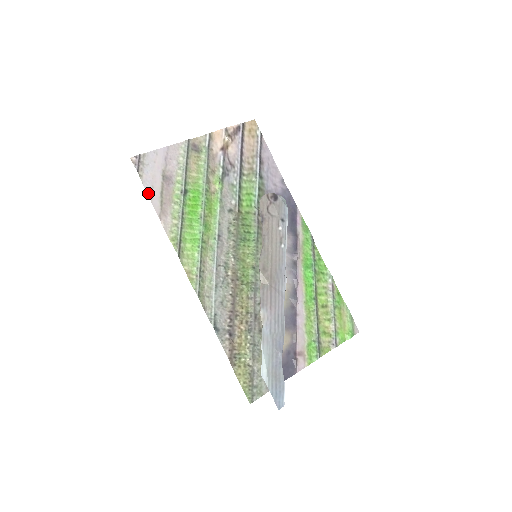
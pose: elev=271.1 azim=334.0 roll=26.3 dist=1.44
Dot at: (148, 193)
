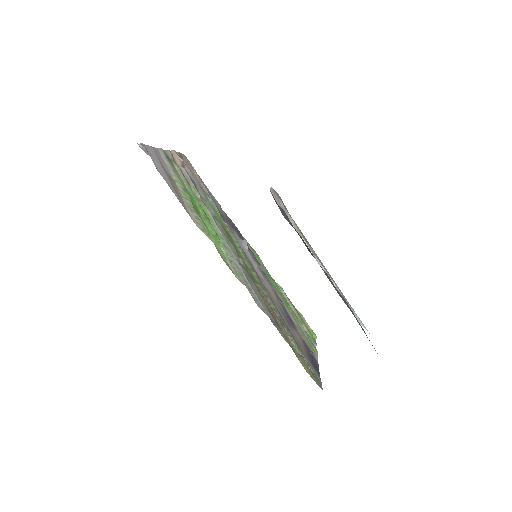
Dot at: (166, 181)
